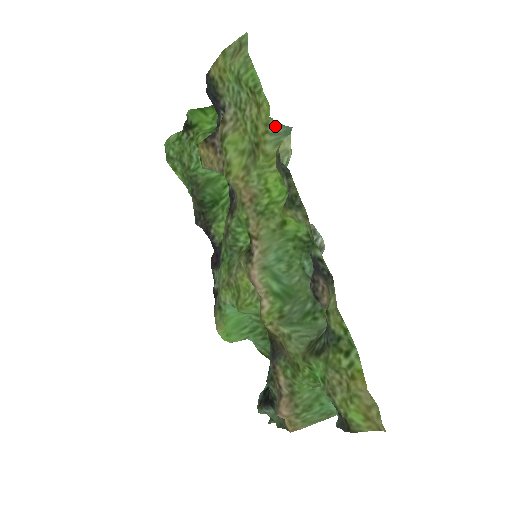
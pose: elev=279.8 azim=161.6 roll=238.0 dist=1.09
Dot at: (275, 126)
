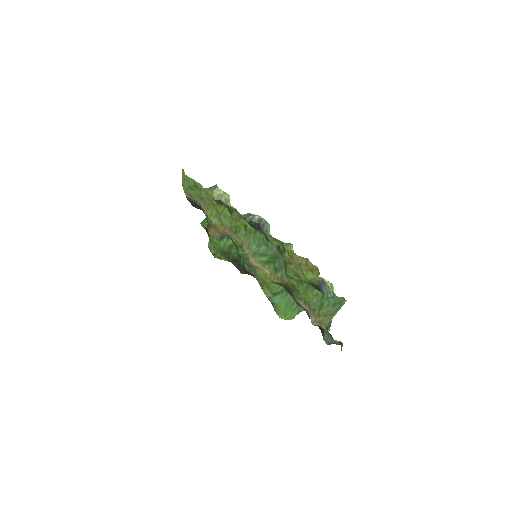
Dot at: (209, 190)
